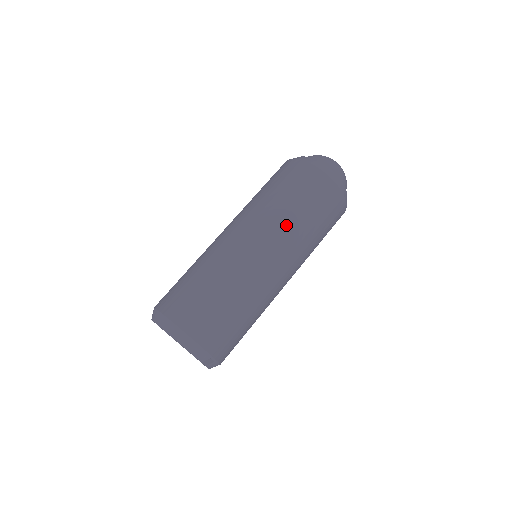
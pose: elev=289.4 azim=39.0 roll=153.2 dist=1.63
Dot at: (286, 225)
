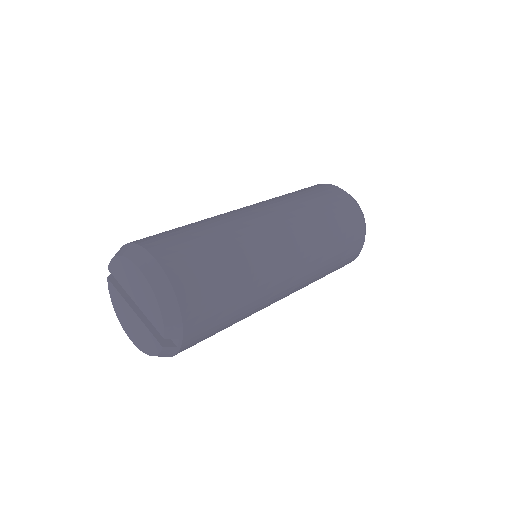
Dot at: (316, 238)
